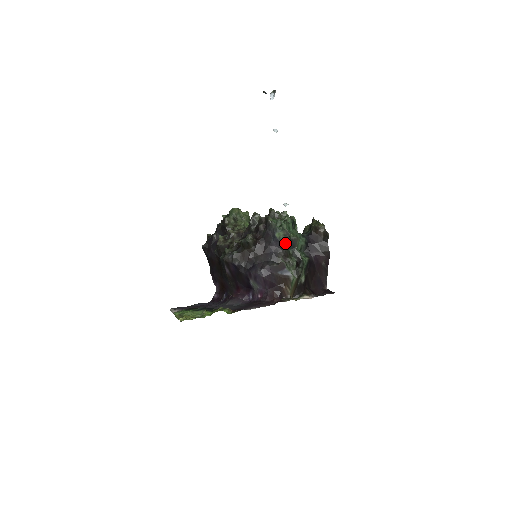
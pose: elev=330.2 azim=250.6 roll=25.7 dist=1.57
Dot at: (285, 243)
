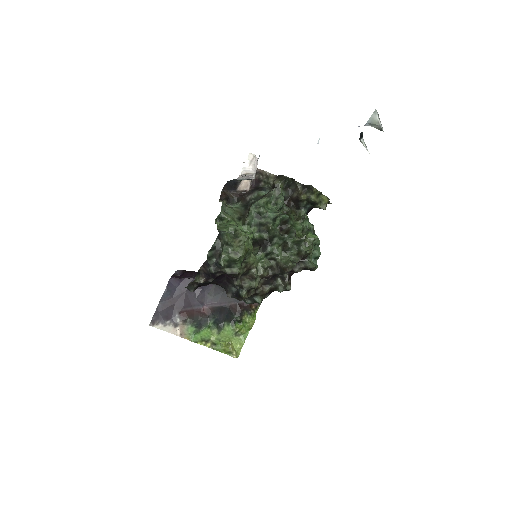
Dot at: occluded
